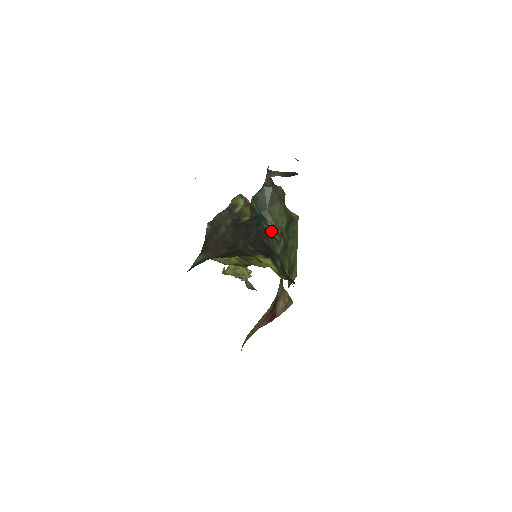
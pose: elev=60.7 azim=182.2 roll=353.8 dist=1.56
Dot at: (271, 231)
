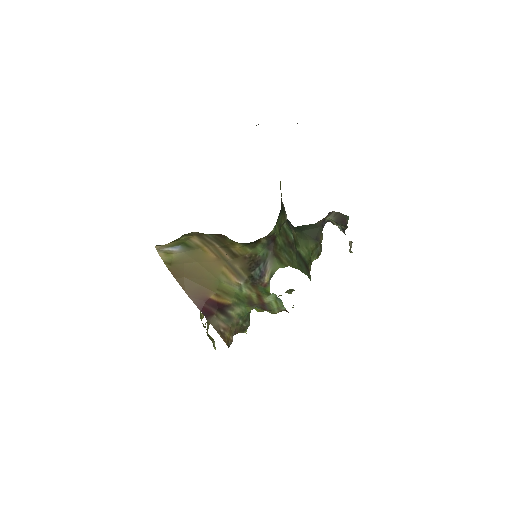
Dot at: (292, 229)
